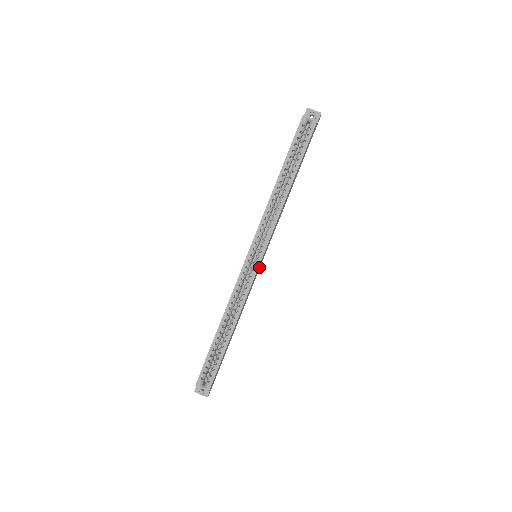
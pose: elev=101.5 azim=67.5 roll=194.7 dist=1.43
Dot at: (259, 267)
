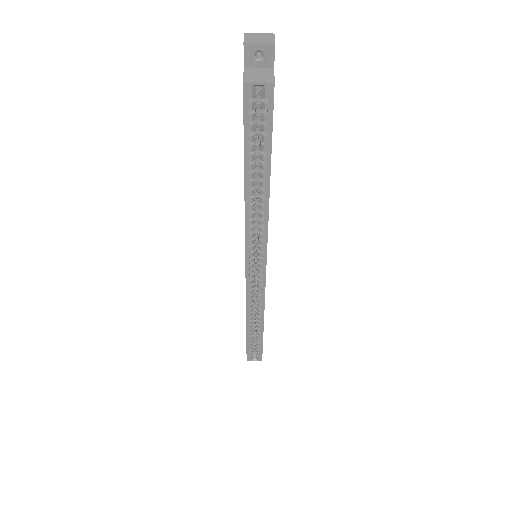
Dot at: occluded
